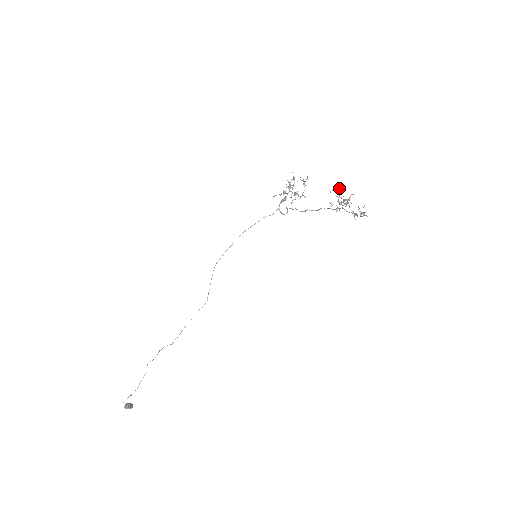
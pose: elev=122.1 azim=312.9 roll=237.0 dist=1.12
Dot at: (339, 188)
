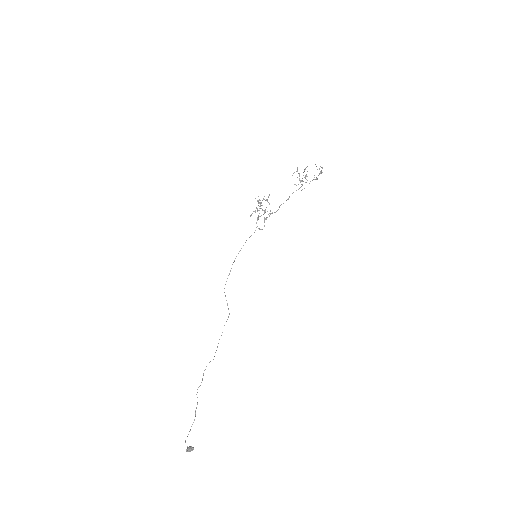
Dot at: (297, 169)
